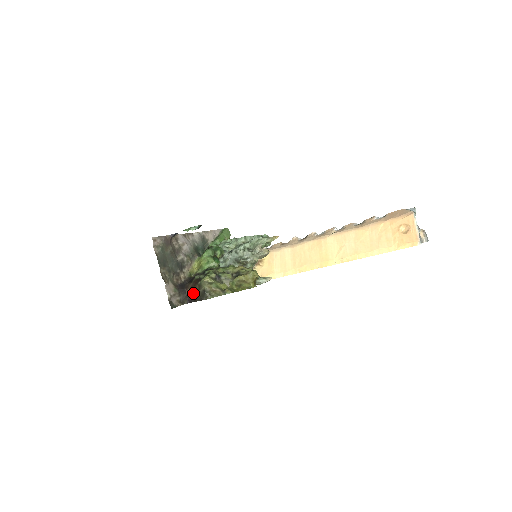
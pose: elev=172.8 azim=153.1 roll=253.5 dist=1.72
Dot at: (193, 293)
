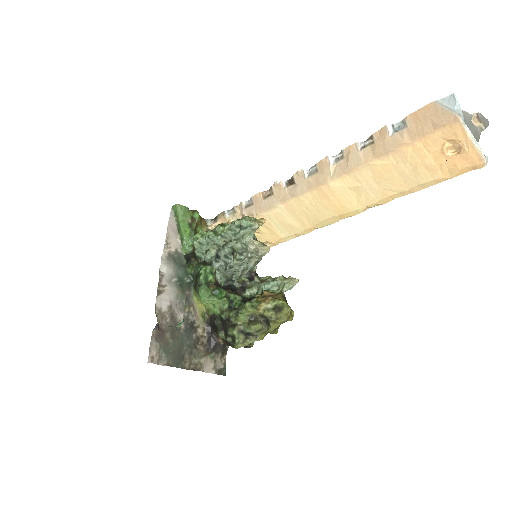
Dot at: occluded
